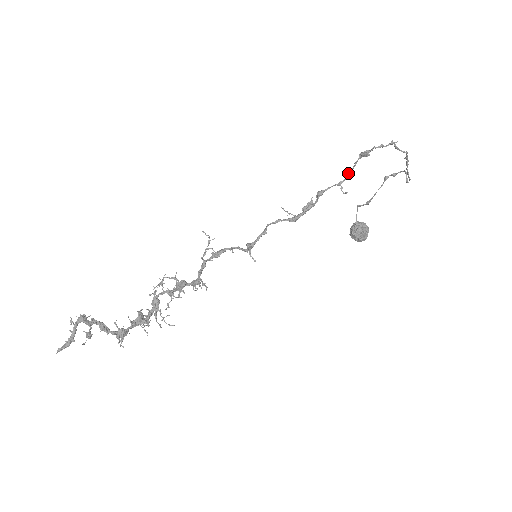
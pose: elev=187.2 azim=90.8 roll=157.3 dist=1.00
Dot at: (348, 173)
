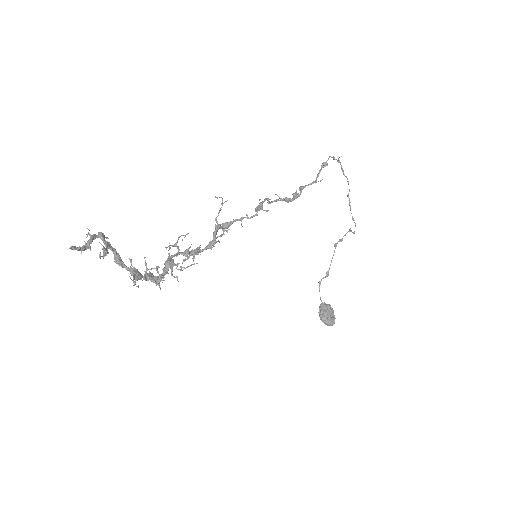
Dot at: (317, 175)
